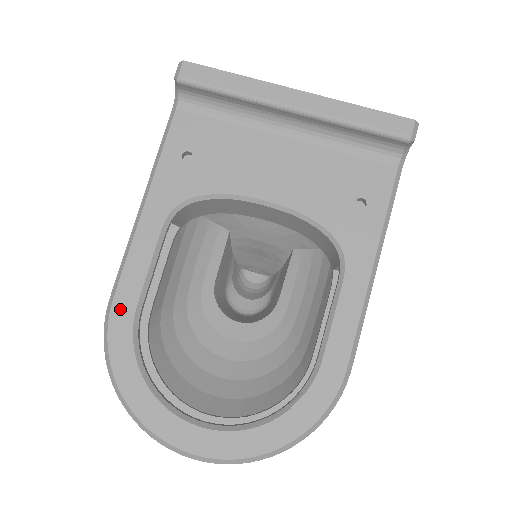
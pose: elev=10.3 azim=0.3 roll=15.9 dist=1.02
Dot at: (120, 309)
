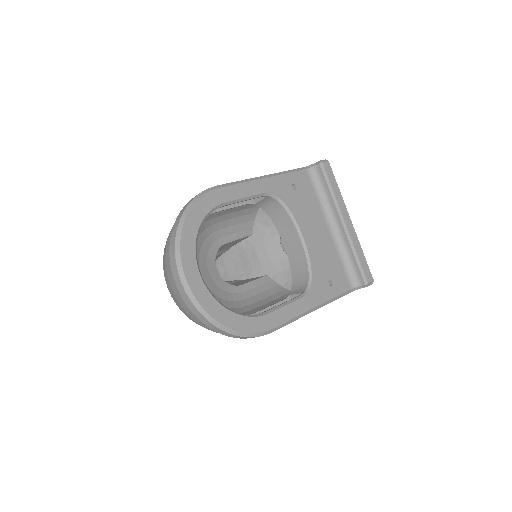
Dot at: (219, 194)
